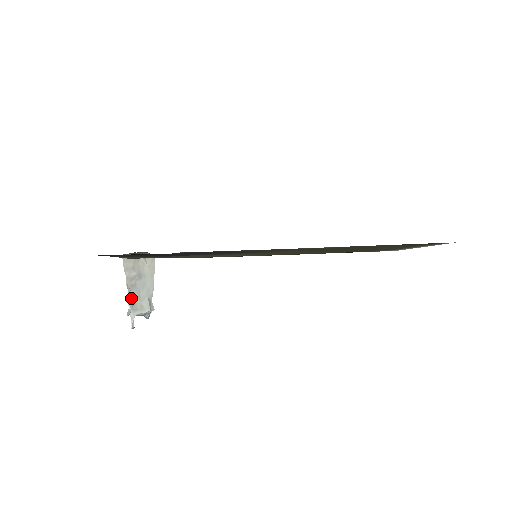
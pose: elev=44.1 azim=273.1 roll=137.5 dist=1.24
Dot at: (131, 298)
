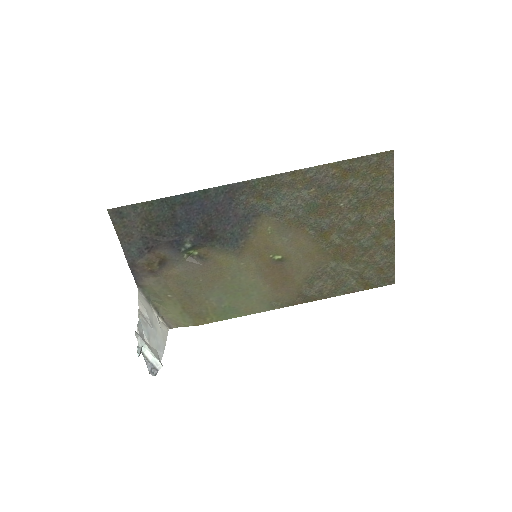
Dot at: (141, 329)
